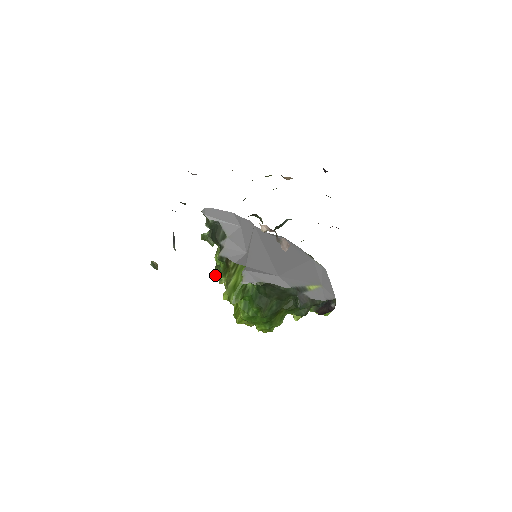
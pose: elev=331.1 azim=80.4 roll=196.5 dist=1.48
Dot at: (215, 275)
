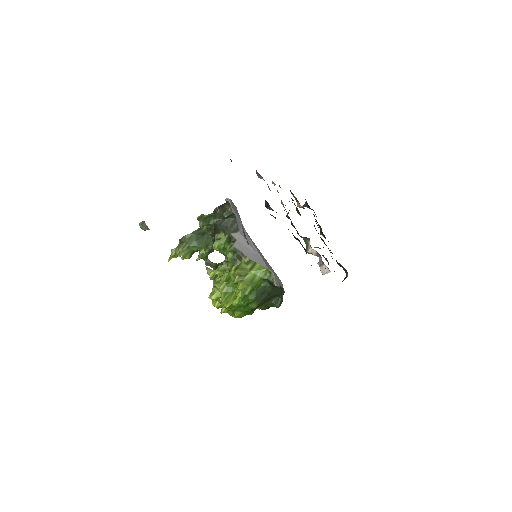
Dot at: (181, 250)
